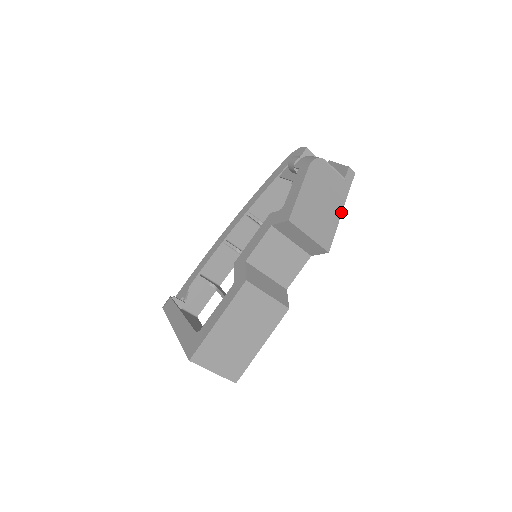
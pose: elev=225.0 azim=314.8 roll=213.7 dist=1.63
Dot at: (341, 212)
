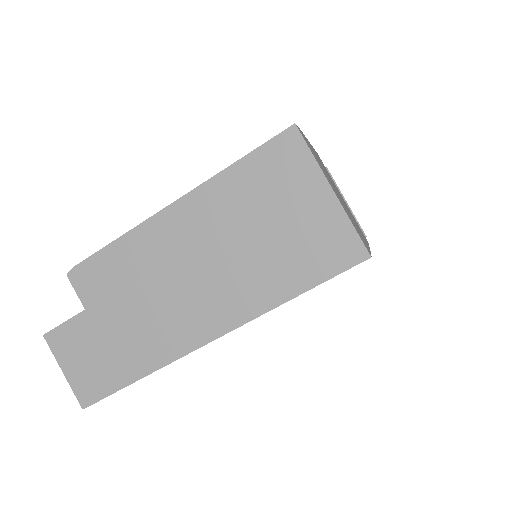
Dot at: occluded
